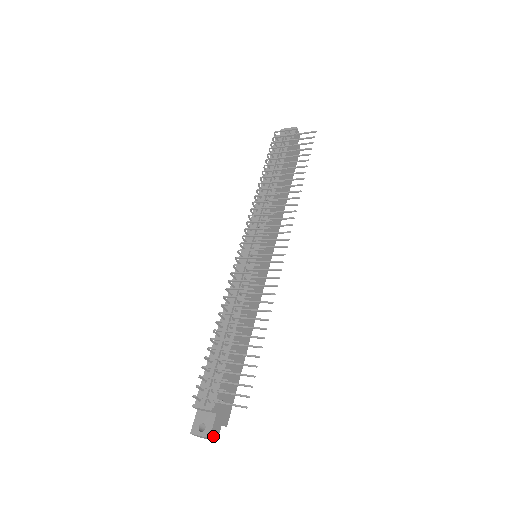
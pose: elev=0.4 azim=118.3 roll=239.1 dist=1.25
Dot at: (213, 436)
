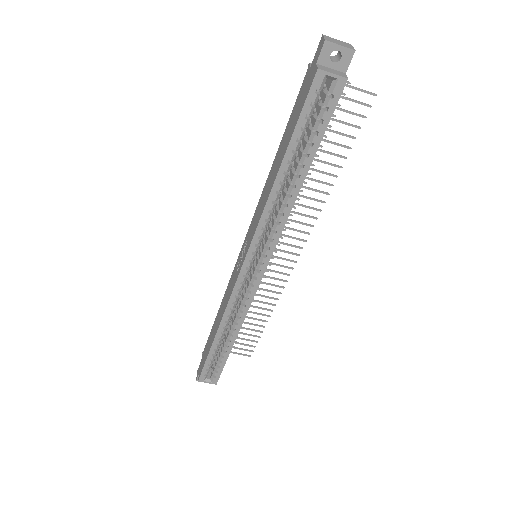
Dot at: occluded
